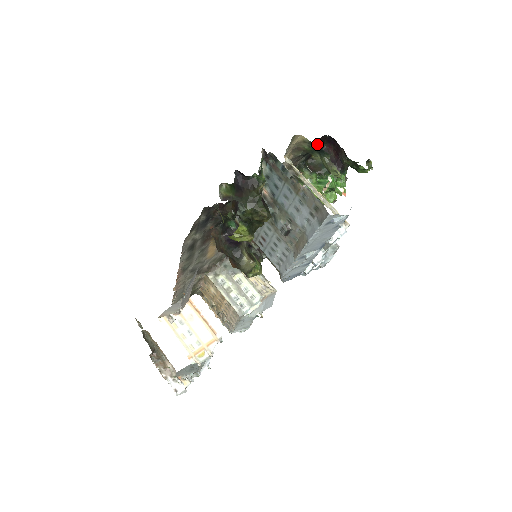
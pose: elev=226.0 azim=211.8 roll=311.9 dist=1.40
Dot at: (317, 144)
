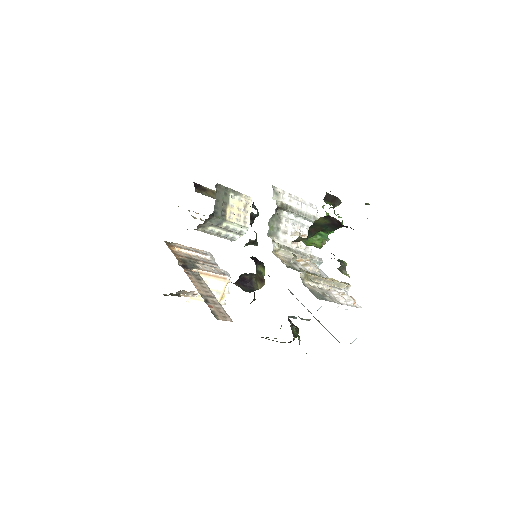
Dot at: occluded
